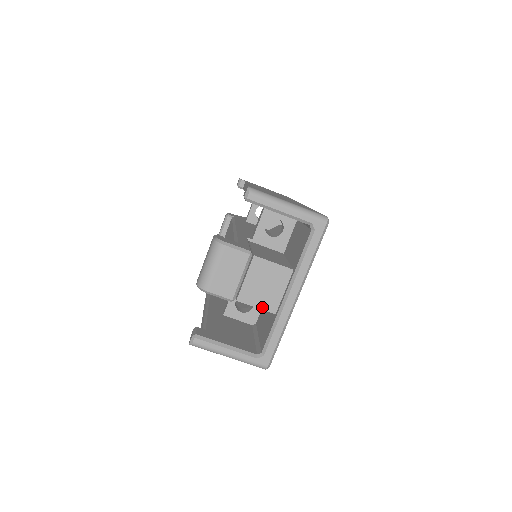
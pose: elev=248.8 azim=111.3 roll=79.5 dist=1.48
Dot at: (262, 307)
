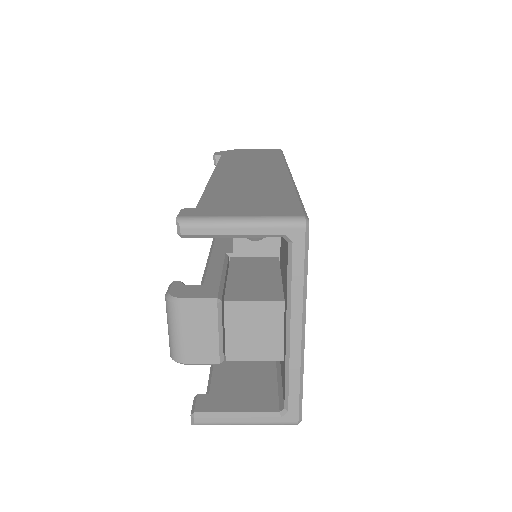
Dot at: (262, 358)
